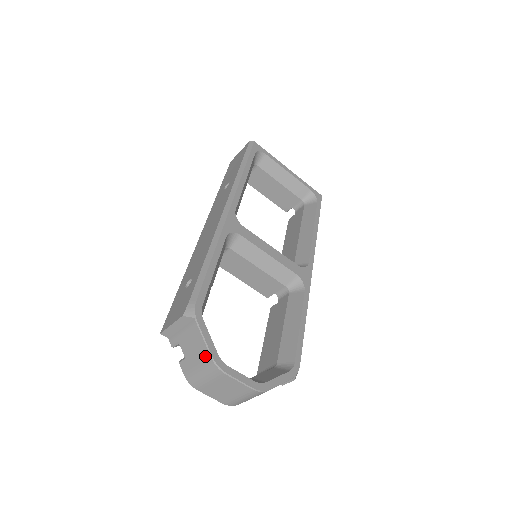
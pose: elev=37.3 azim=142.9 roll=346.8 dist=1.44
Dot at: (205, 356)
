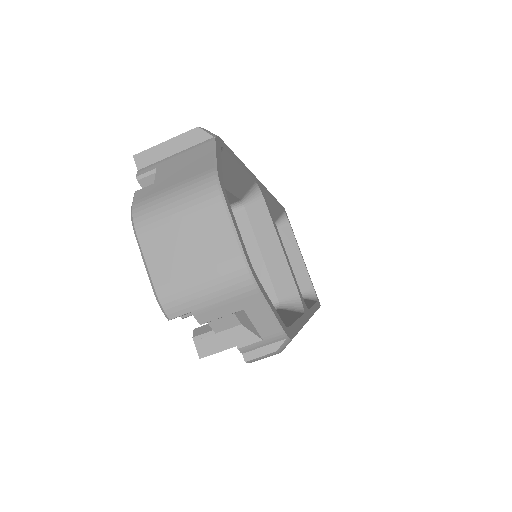
Dot at: (202, 169)
